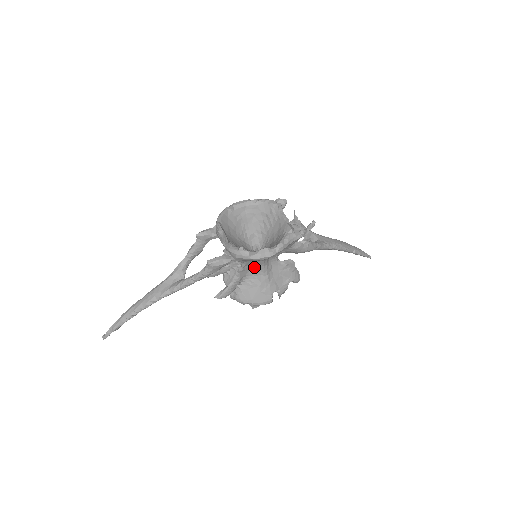
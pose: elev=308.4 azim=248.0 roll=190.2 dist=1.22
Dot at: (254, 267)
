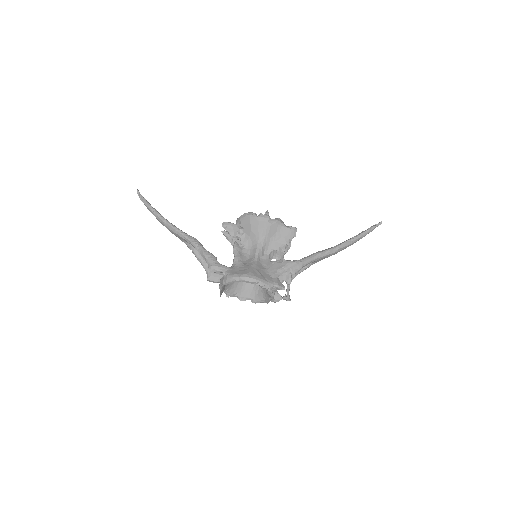
Dot at: occluded
